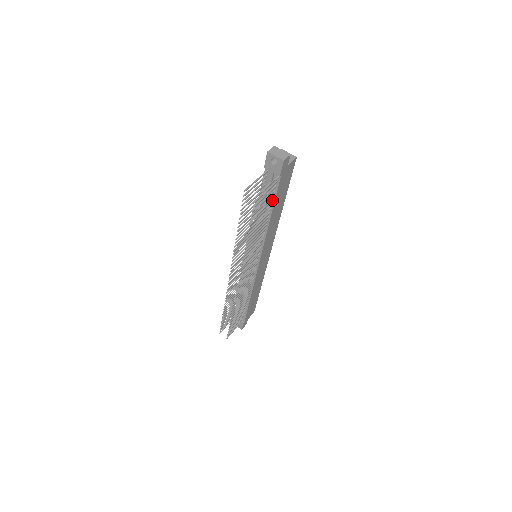
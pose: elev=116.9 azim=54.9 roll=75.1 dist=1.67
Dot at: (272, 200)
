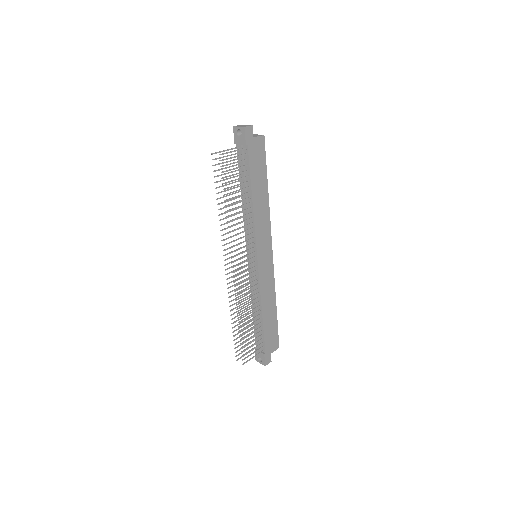
Dot at: (248, 176)
